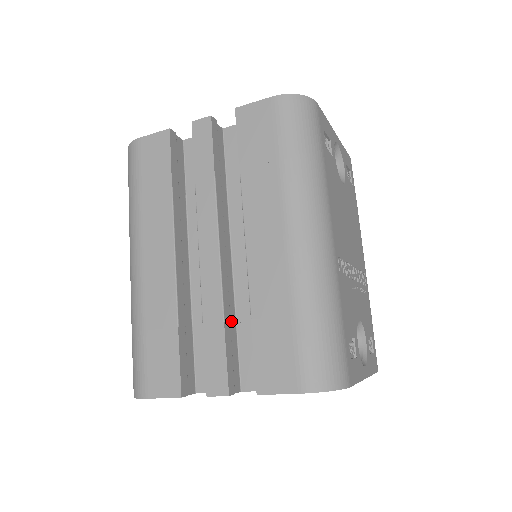
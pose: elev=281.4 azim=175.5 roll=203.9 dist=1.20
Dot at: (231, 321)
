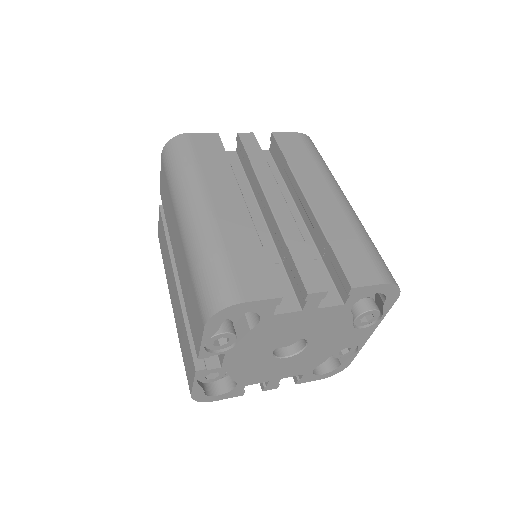
Dot at: occluded
